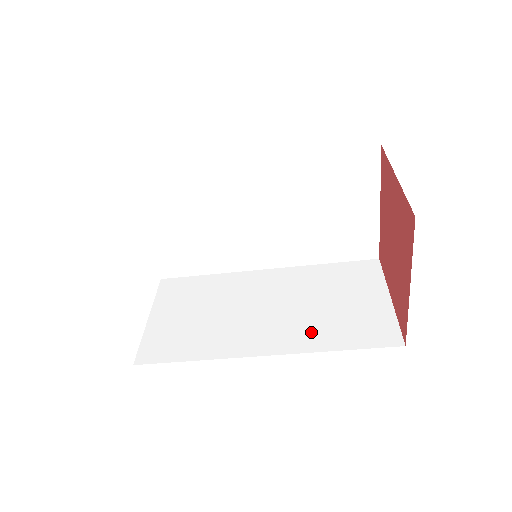
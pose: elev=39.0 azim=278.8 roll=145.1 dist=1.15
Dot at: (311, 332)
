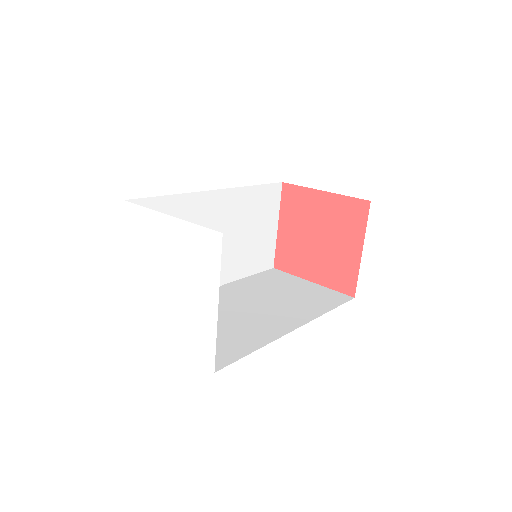
Dot at: (237, 264)
